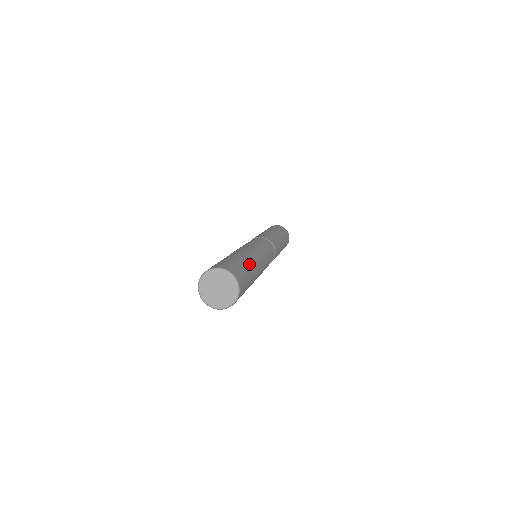
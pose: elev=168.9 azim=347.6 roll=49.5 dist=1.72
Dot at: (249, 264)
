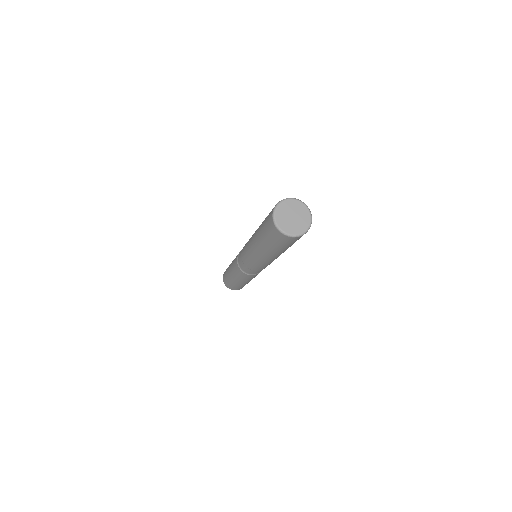
Dot at: occluded
